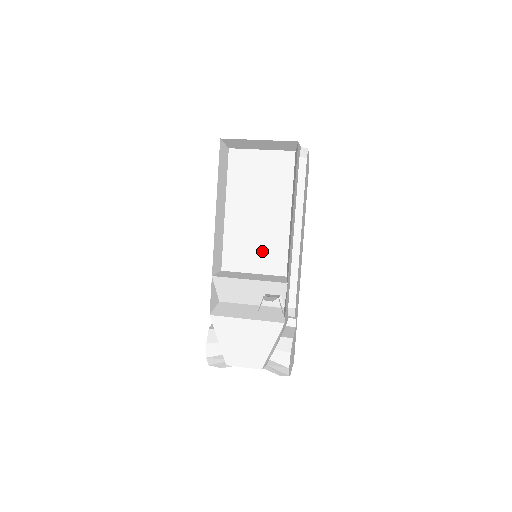
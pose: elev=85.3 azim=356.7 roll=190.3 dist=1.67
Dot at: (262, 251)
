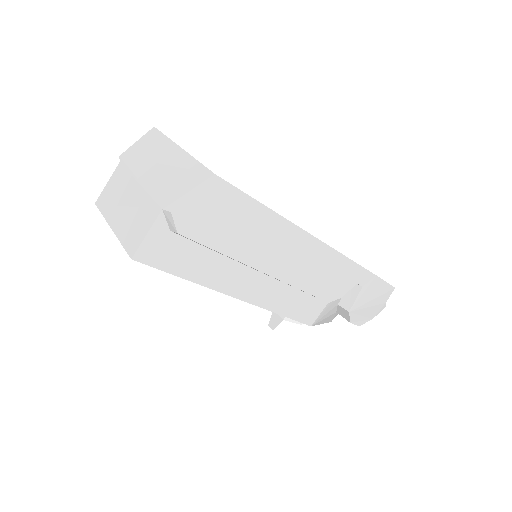
Dot at: occluded
